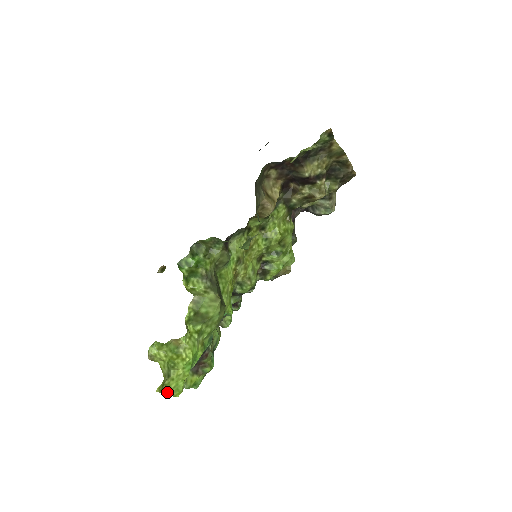
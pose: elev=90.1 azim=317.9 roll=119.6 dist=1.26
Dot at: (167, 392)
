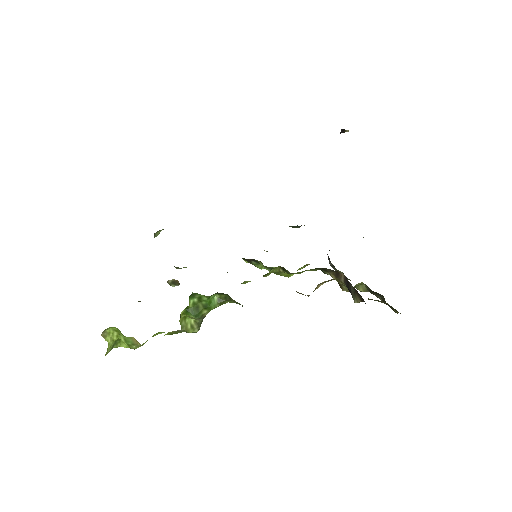
Dot at: occluded
